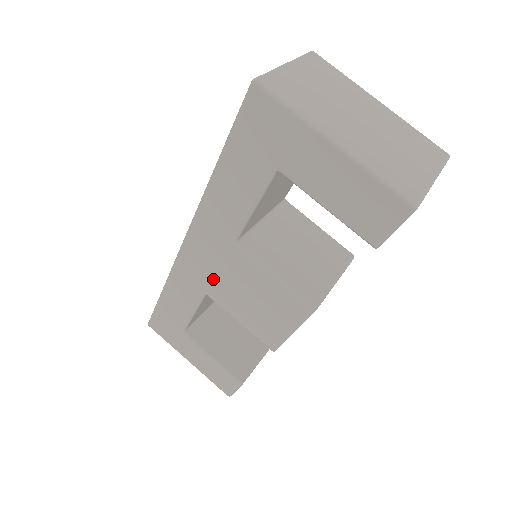
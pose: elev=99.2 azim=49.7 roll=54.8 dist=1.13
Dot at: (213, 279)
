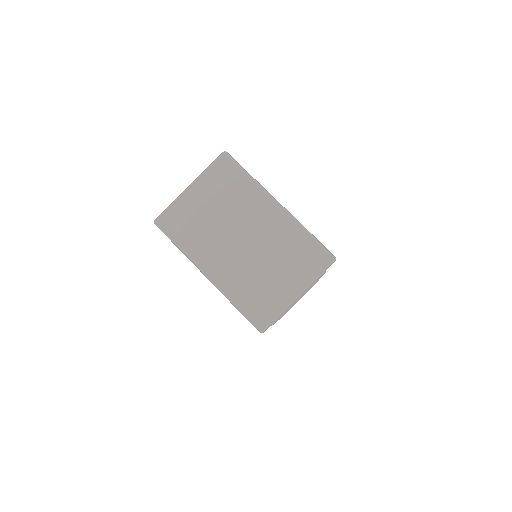
Dot at: occluded
